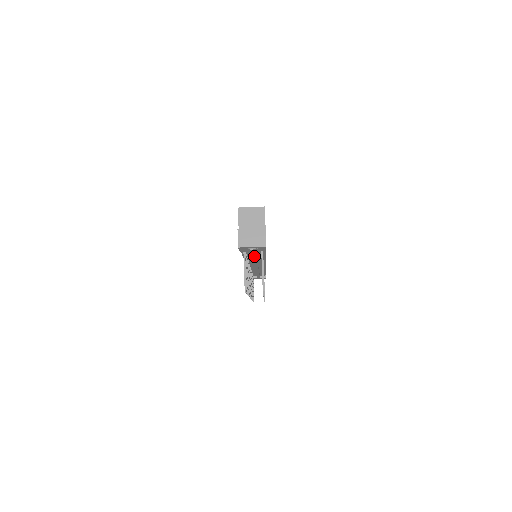
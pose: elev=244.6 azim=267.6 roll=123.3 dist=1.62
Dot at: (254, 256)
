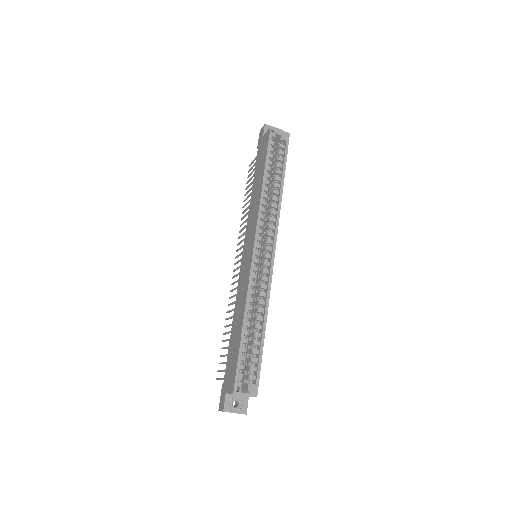
Dot at: occluded
